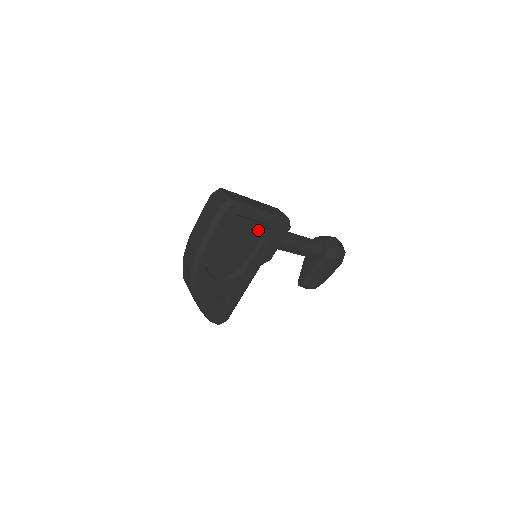
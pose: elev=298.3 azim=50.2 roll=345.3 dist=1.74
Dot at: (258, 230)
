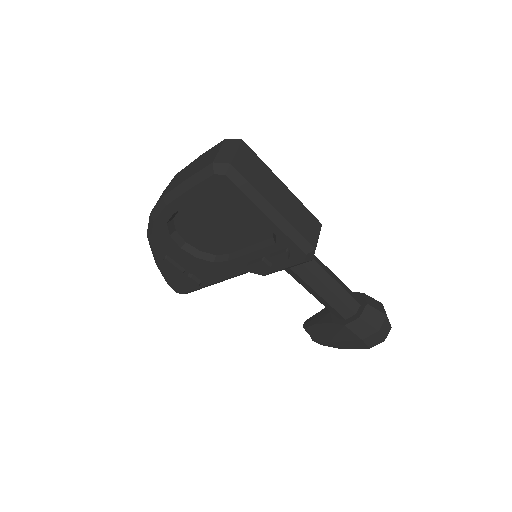
Dot at: (262, 230)
